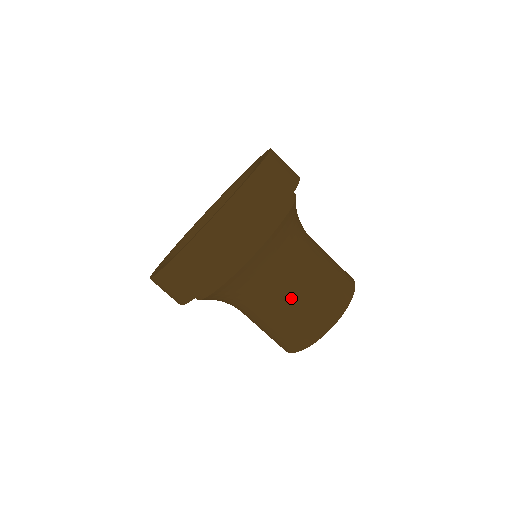
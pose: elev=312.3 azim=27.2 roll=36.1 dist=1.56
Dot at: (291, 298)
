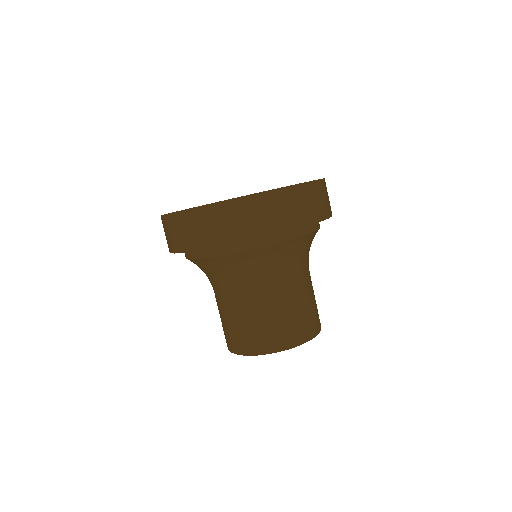
Dot at: (262, 305)
